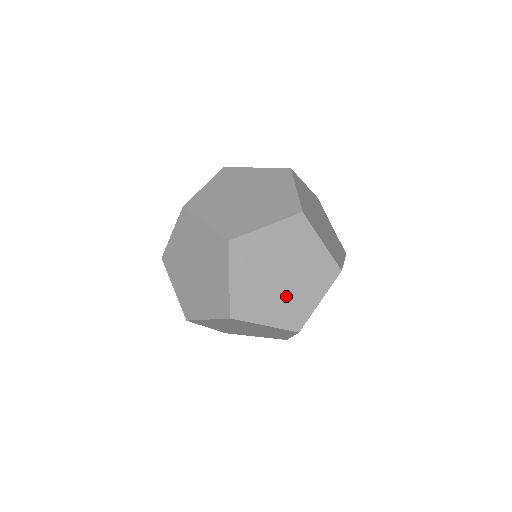
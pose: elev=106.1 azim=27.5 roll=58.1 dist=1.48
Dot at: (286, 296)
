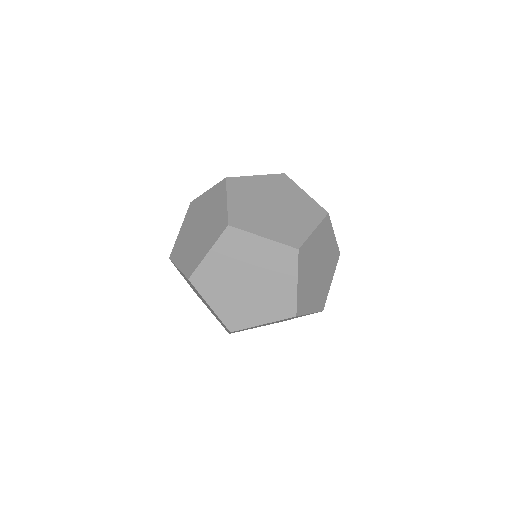
Dot at: (319, 285)
